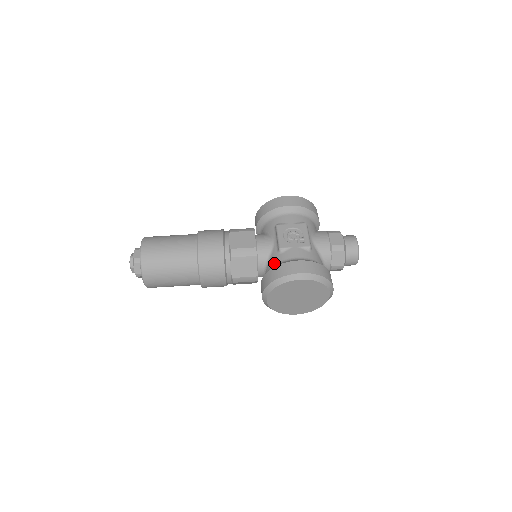
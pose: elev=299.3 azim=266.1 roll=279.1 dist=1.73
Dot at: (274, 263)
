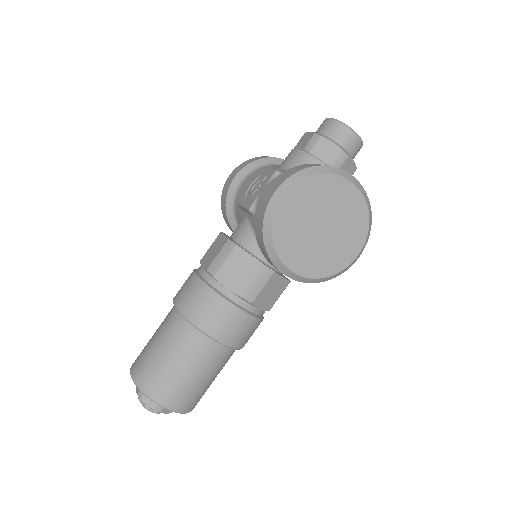
Dot at: occluded
